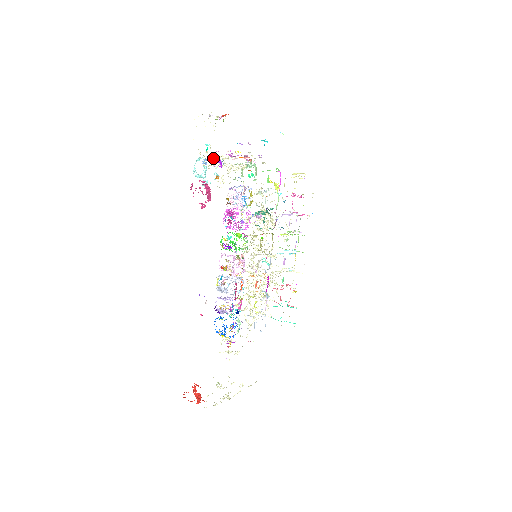
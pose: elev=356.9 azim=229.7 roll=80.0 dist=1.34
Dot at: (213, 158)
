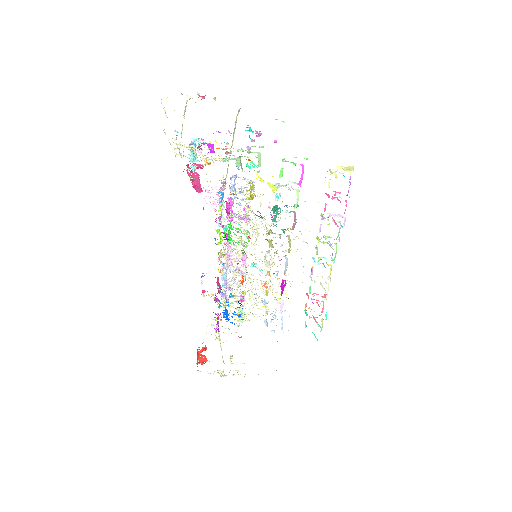
Dot at: (180, 147)
